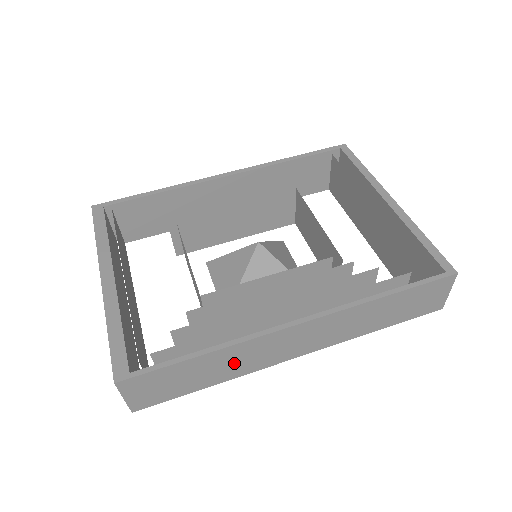
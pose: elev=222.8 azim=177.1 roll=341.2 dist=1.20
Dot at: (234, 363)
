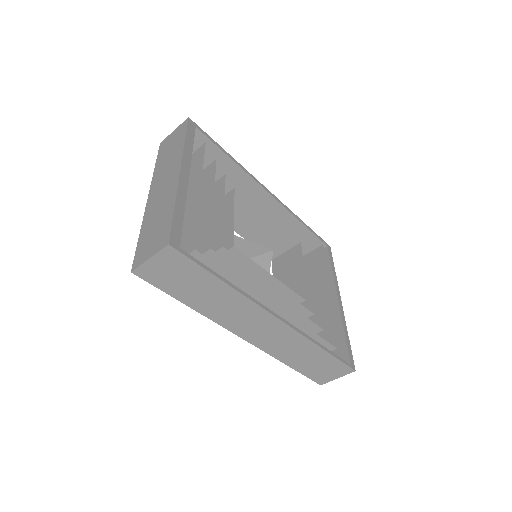
Dot at: (221, 305)
